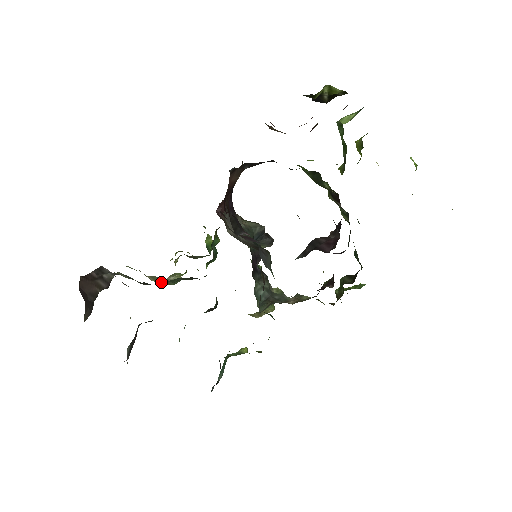
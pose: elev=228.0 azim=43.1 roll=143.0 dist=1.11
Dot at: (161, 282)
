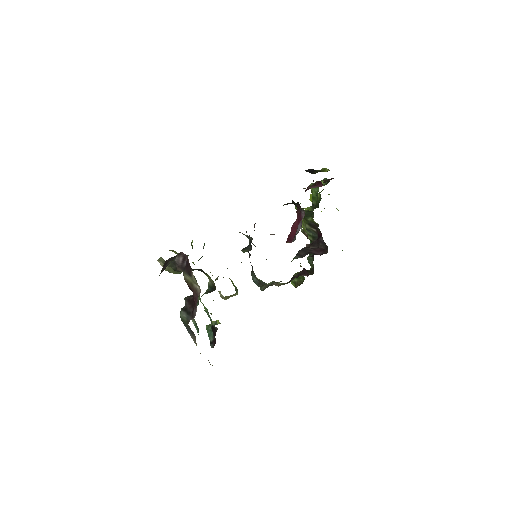
Dot at: (170, 271)
